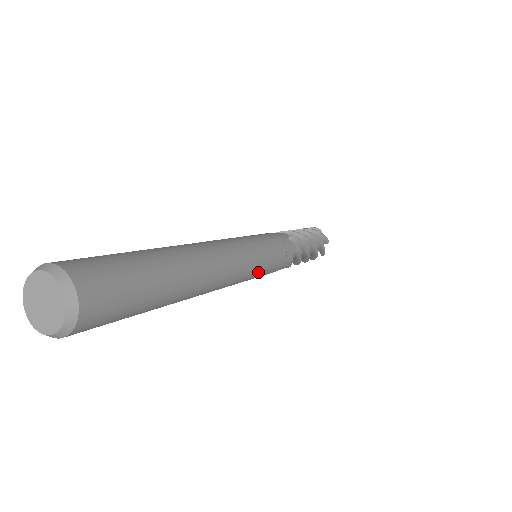
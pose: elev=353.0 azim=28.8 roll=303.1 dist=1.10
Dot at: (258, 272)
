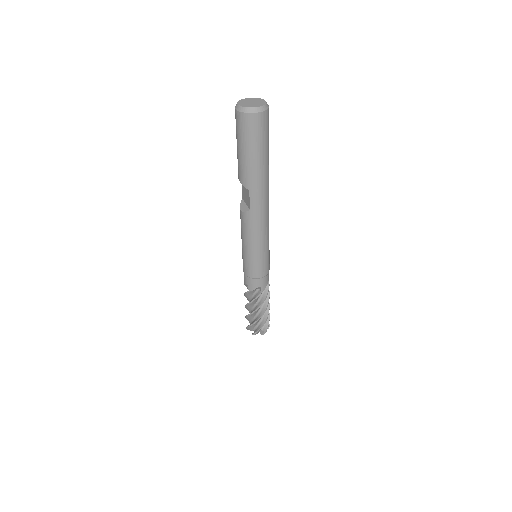
Dot at: occluded
